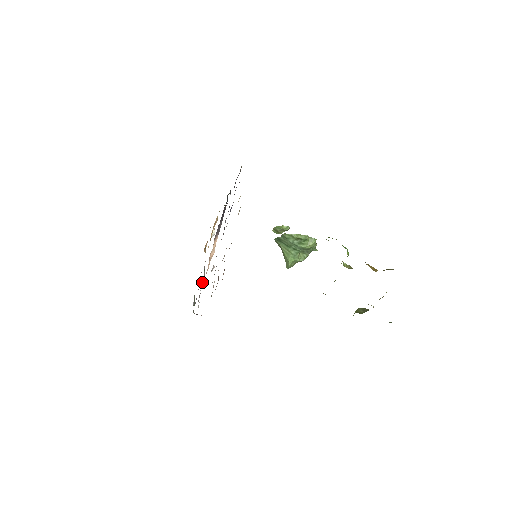
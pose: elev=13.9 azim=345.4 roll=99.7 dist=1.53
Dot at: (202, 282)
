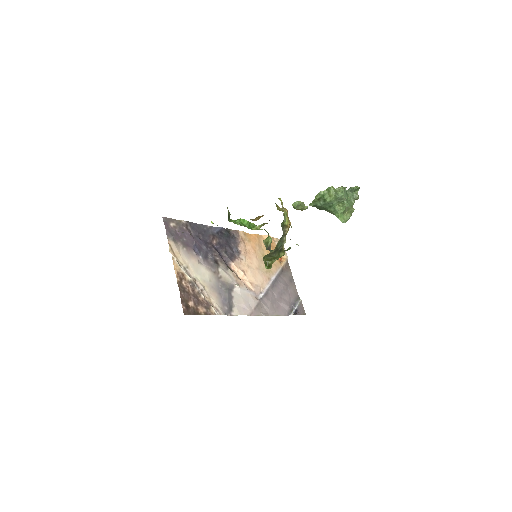
Dot at: (260, 295)
